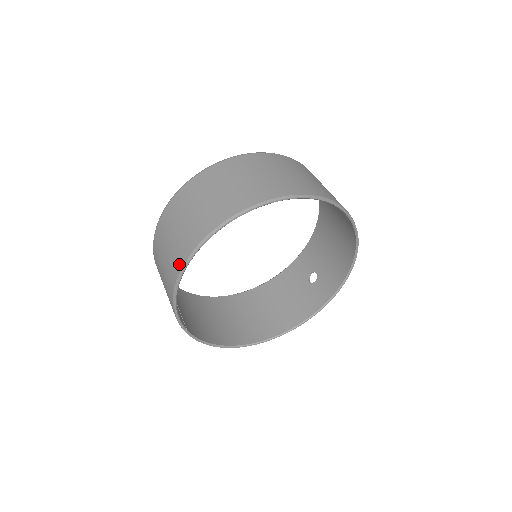
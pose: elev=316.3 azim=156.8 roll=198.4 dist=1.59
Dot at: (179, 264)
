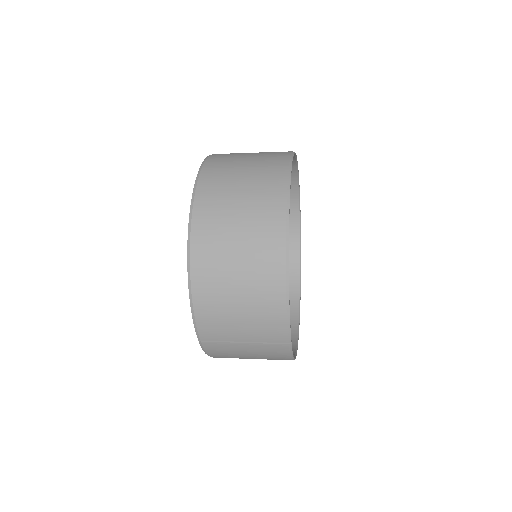
Dot at: (277, 251)
